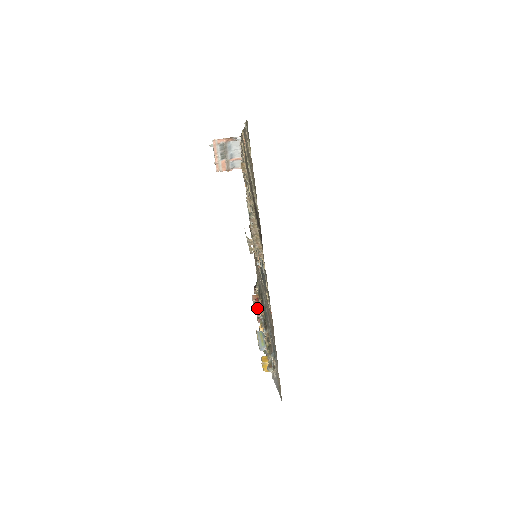
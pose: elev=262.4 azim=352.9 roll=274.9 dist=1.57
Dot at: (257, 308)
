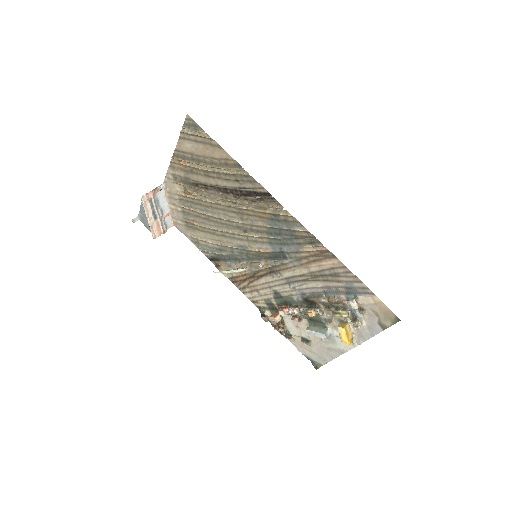
Dot at: occluded
